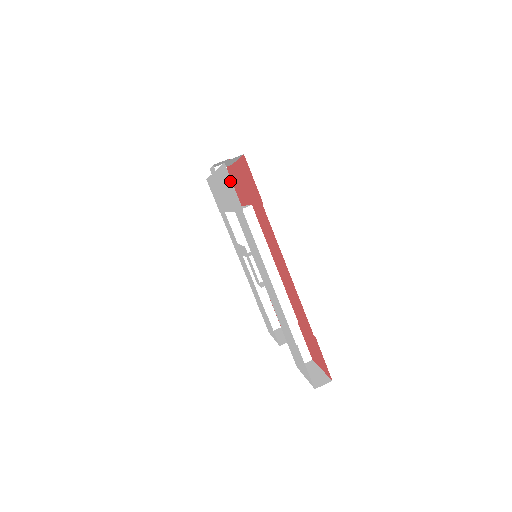
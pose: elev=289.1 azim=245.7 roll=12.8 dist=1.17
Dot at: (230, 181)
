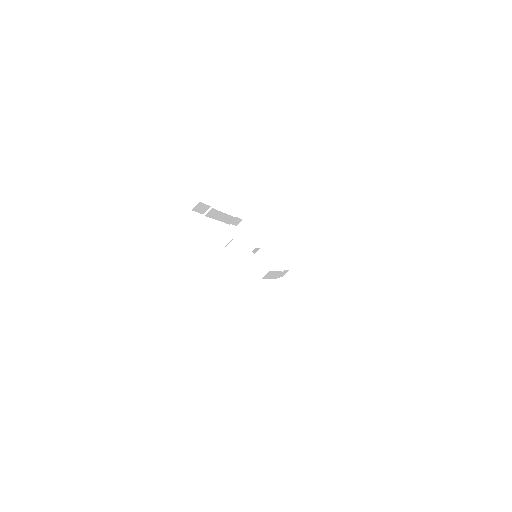
Dot at: occluded
